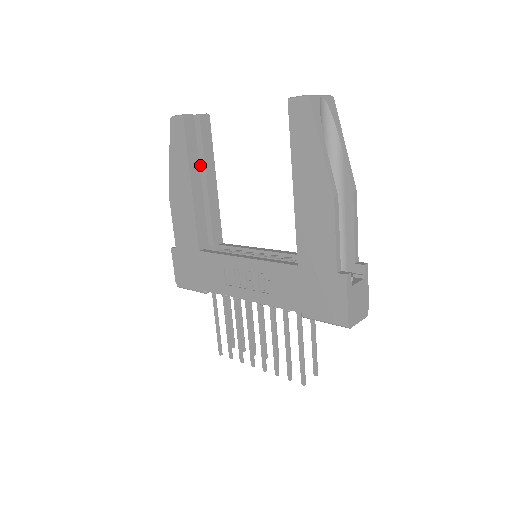
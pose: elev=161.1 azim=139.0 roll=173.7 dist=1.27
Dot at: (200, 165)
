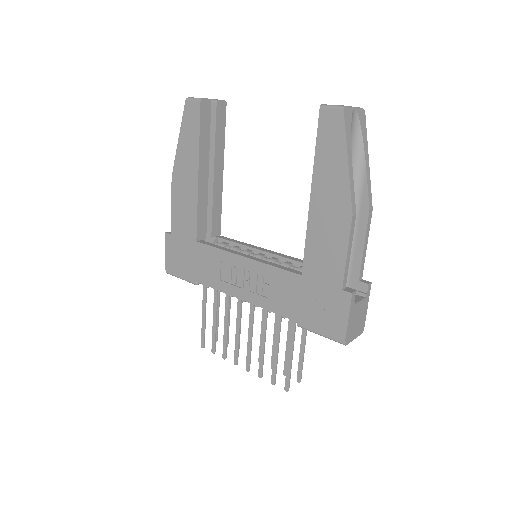
Dot at: (209, 153)
